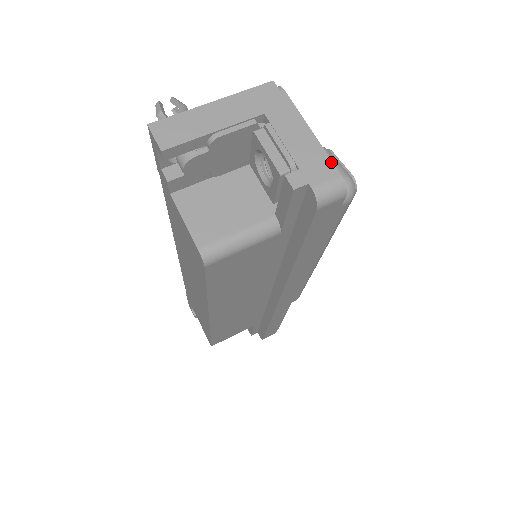
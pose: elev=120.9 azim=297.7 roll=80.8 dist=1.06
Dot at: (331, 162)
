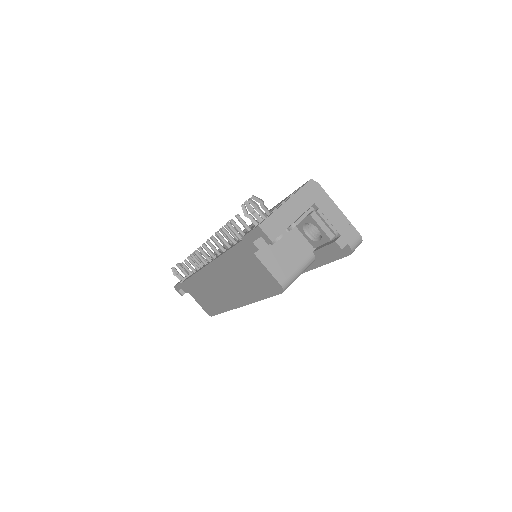
Dot at: (354, 227)
